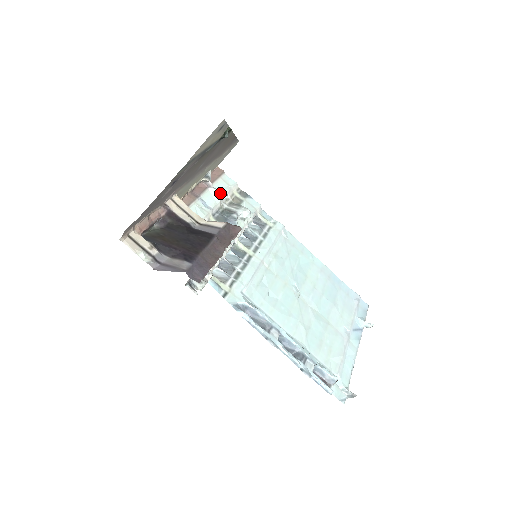
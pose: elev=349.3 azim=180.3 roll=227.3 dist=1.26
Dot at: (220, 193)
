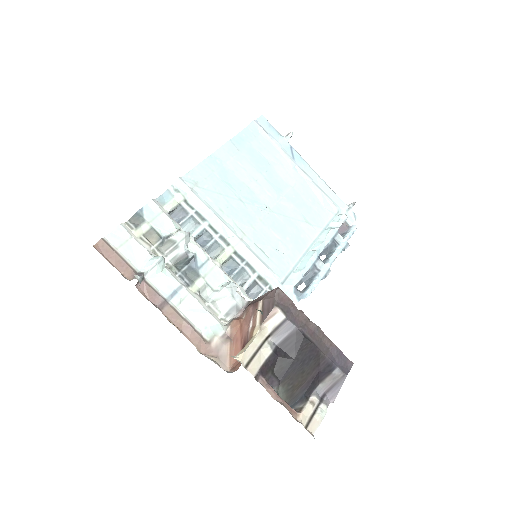
Dot at: (159, 267)
